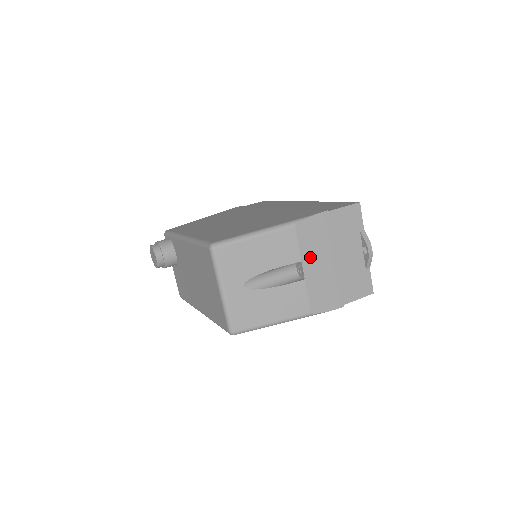
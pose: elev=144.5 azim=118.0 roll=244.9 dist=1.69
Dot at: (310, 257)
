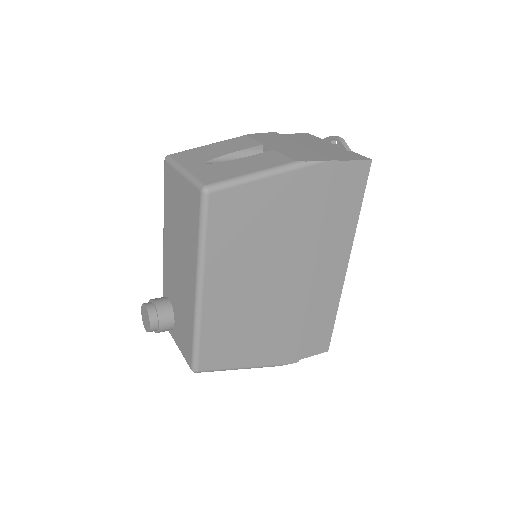
Dot at: (272, 144)
